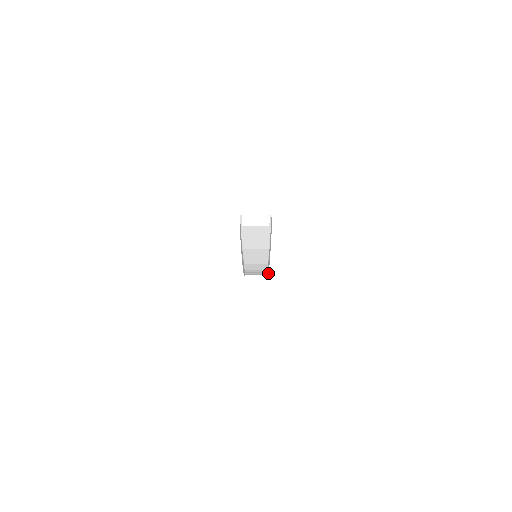
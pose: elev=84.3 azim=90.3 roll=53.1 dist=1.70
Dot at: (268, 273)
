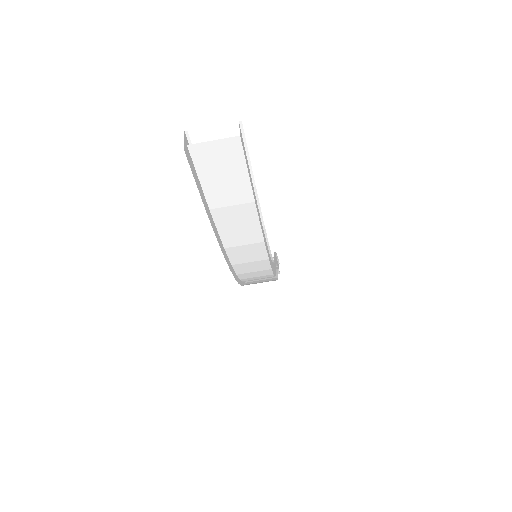
Dot at: occluded
